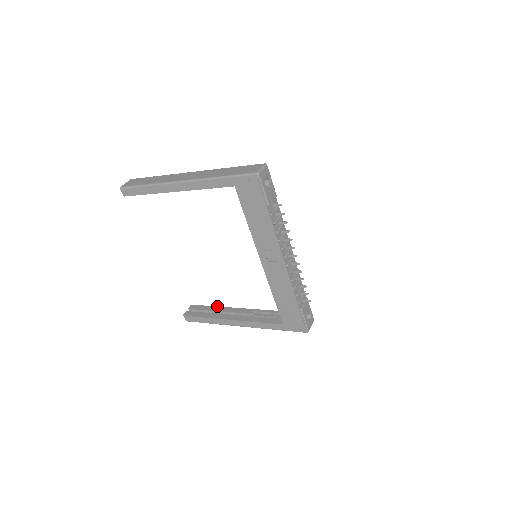
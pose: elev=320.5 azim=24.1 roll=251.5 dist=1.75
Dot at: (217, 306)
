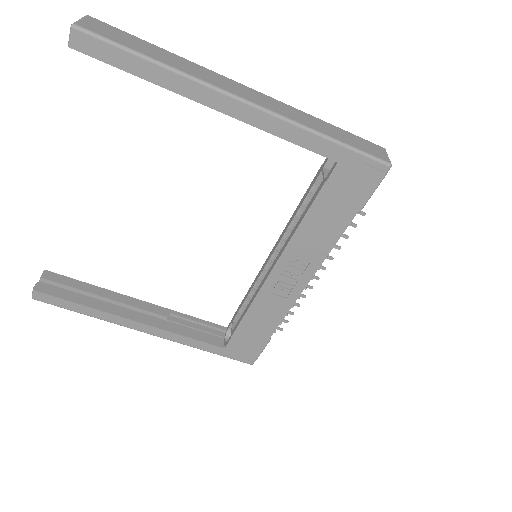
Dot at: occluded
